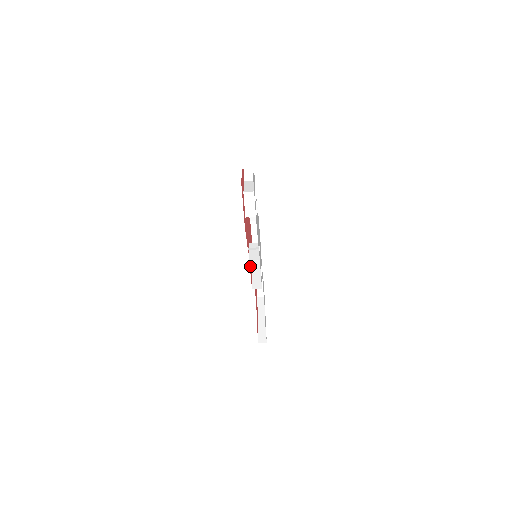
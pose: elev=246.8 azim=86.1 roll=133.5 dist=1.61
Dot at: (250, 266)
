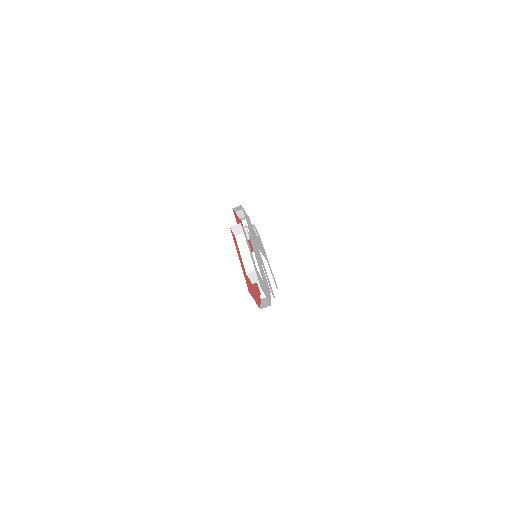
Dot at: occluded
